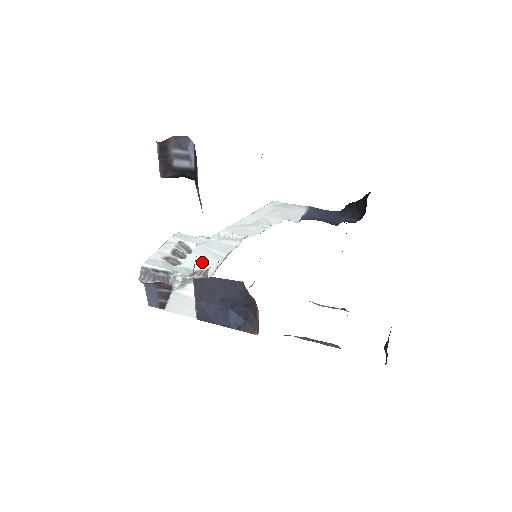
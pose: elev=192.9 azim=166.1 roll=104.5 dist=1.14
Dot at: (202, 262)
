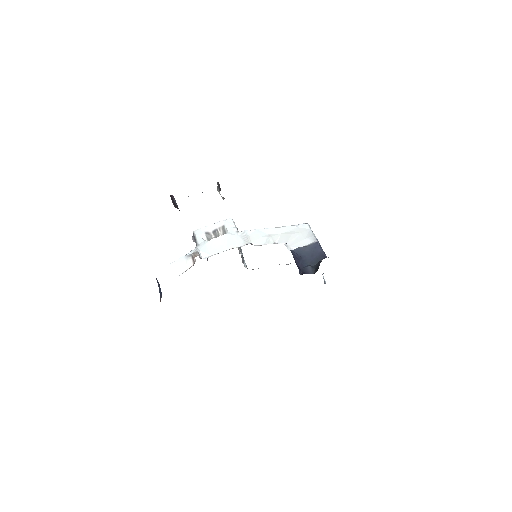
Dot at: (215, 246)
